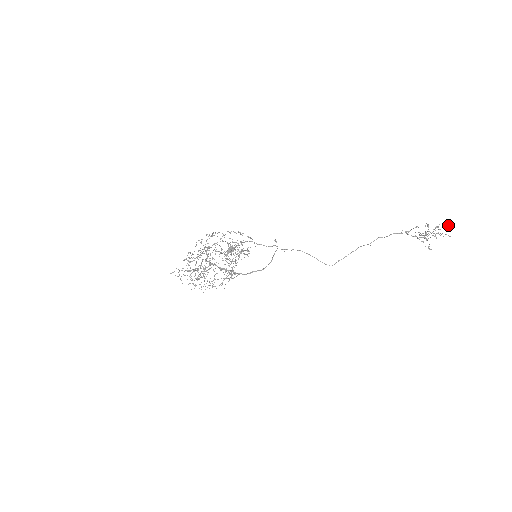
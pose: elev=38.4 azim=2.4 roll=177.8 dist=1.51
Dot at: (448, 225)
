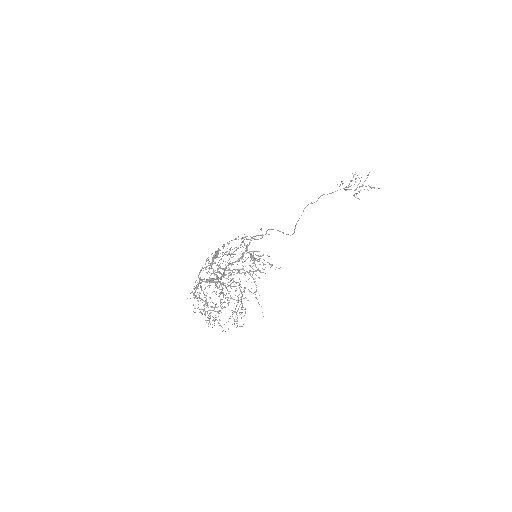
Dot at: (368, 174)
